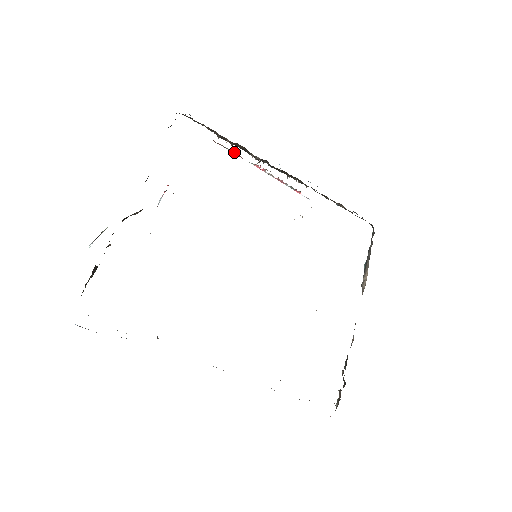
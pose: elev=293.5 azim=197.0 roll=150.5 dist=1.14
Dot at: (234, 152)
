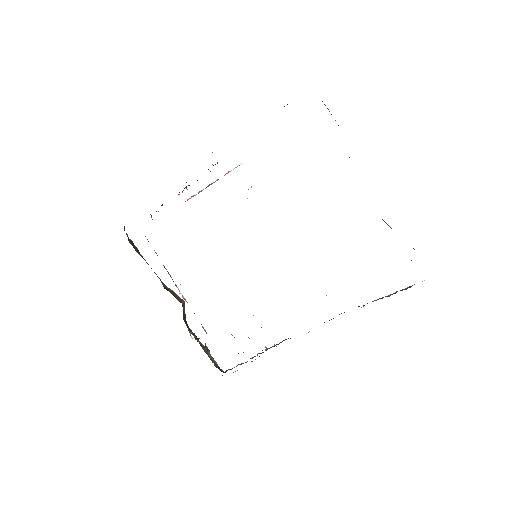
Dot at: occluded
